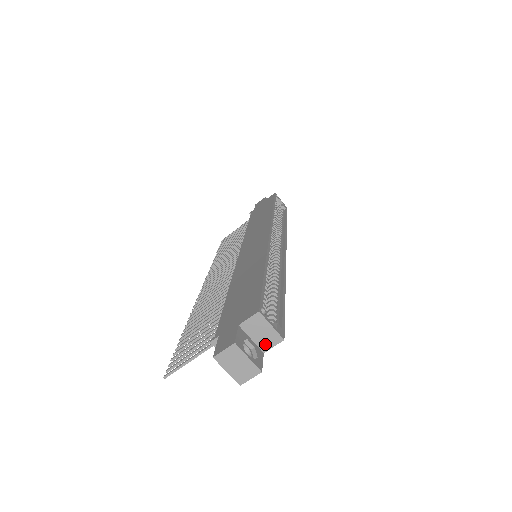
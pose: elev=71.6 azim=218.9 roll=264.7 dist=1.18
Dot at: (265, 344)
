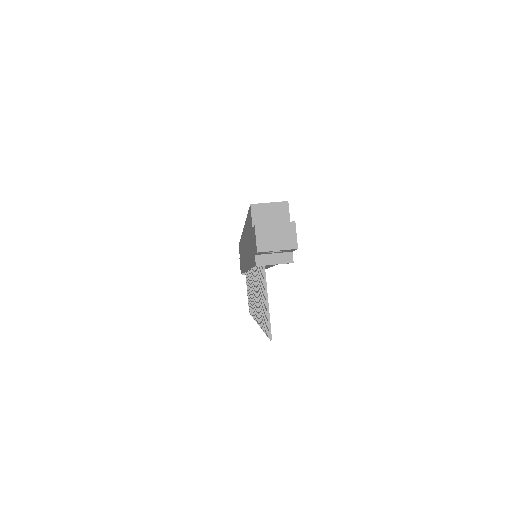
Dot at: (283, 219)
